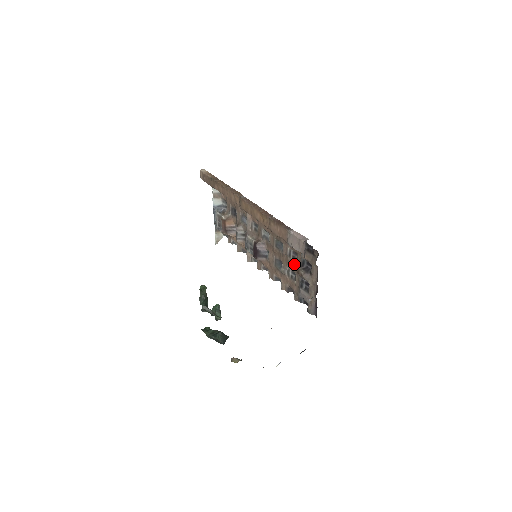
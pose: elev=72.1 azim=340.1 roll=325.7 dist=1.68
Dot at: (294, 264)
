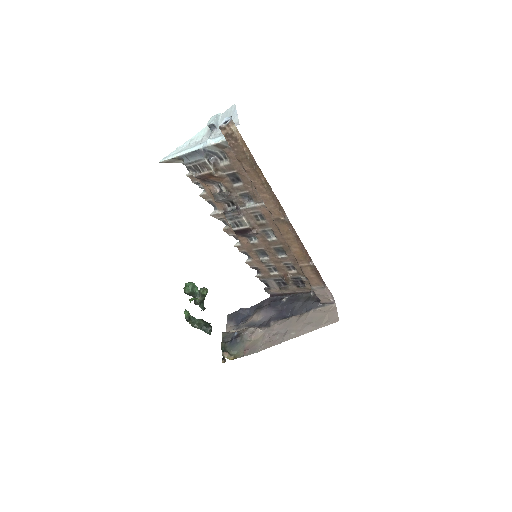
Dot at: (285, 270)
